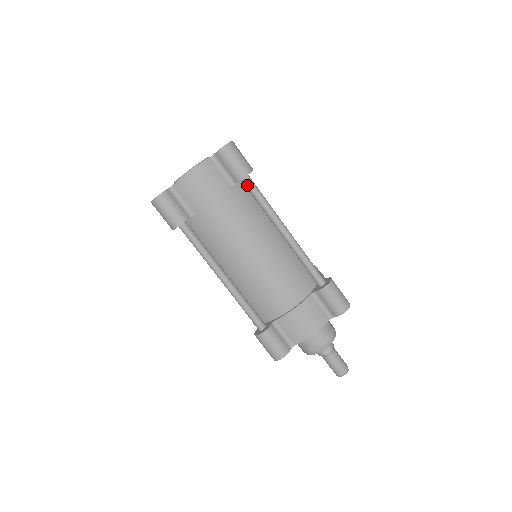
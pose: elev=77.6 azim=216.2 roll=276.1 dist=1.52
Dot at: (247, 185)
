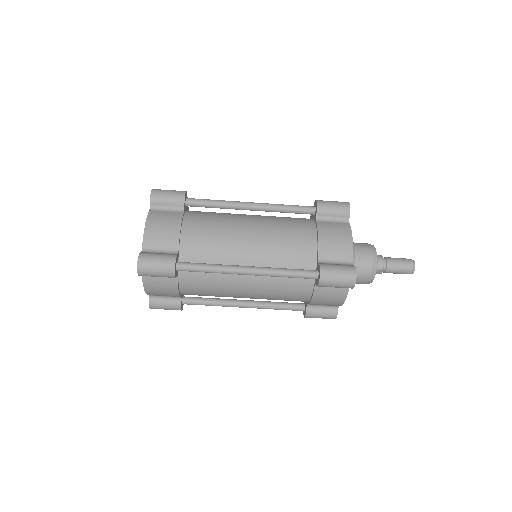
Dot at: occluded
